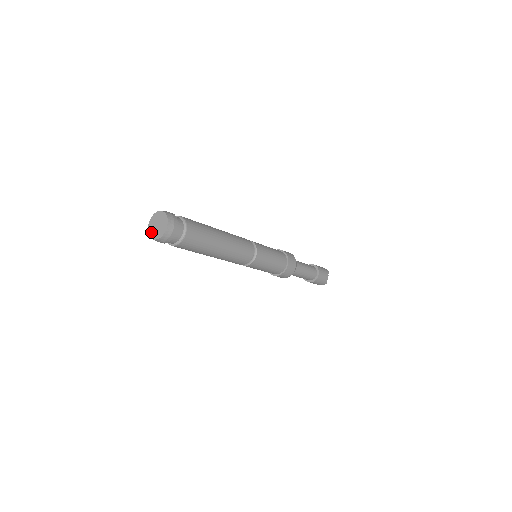
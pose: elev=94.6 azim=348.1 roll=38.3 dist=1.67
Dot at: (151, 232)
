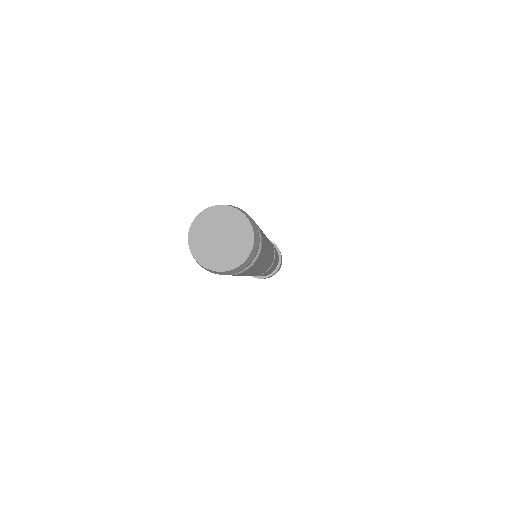
Dot at: (211, 261)
